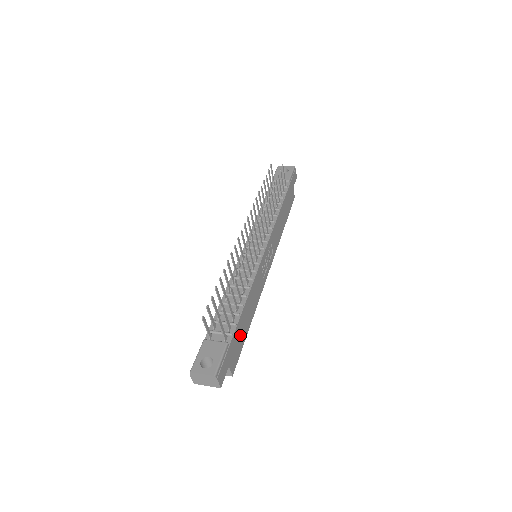
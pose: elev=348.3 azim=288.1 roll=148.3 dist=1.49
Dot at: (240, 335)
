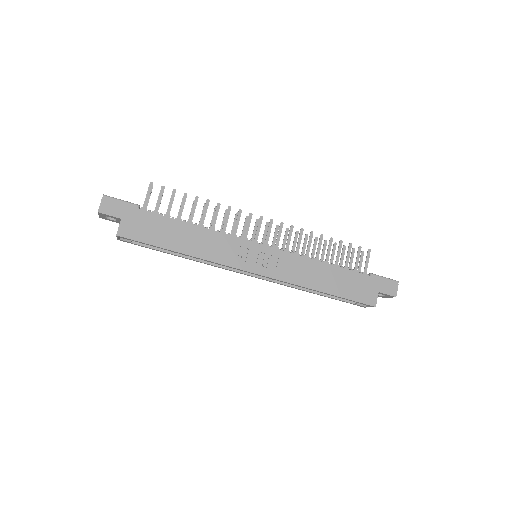
Dot at: (157, 230)
